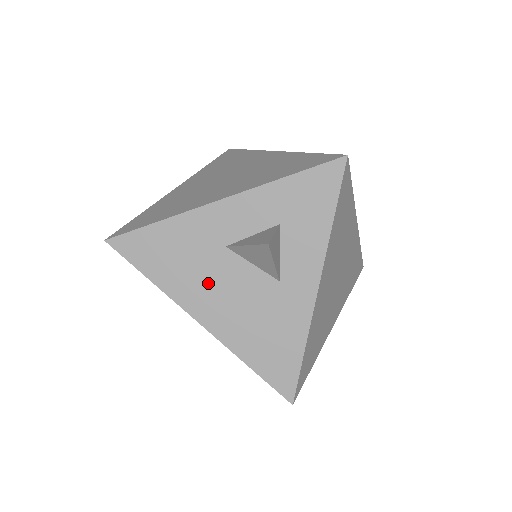
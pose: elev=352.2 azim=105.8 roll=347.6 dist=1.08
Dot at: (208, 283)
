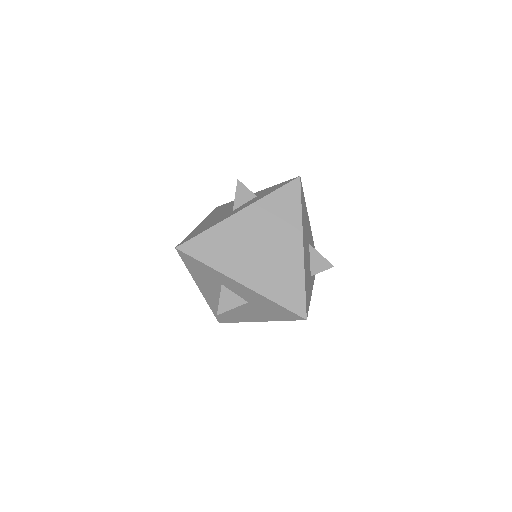
Dot at: occluded
